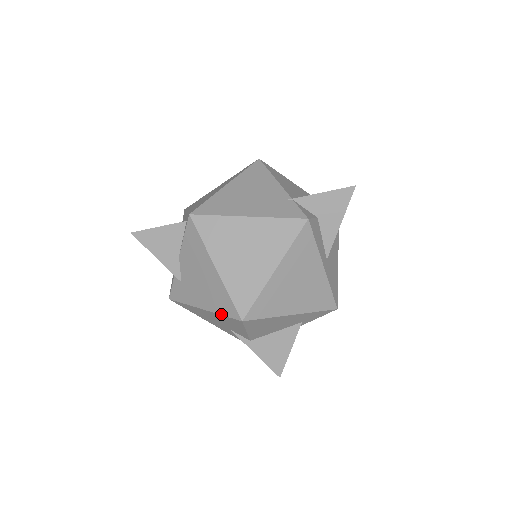
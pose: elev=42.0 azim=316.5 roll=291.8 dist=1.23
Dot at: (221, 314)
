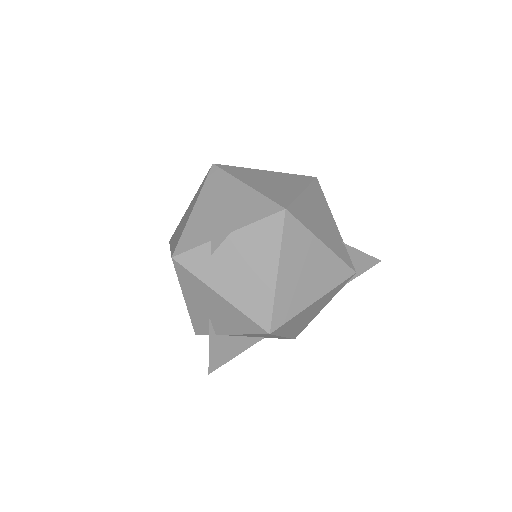
Dot at: (246, 314)
